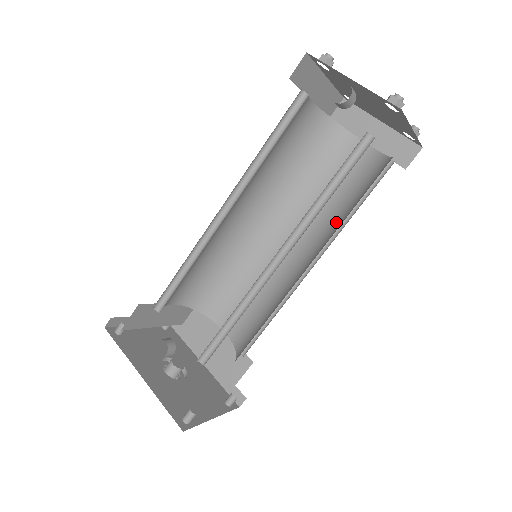
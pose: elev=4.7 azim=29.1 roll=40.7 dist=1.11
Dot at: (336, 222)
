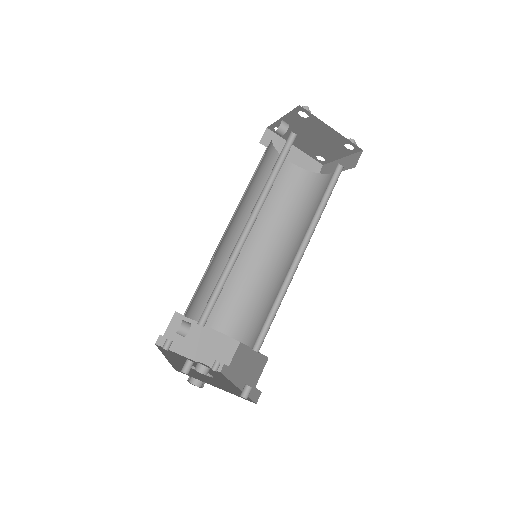
Dot at: (313, 217)
